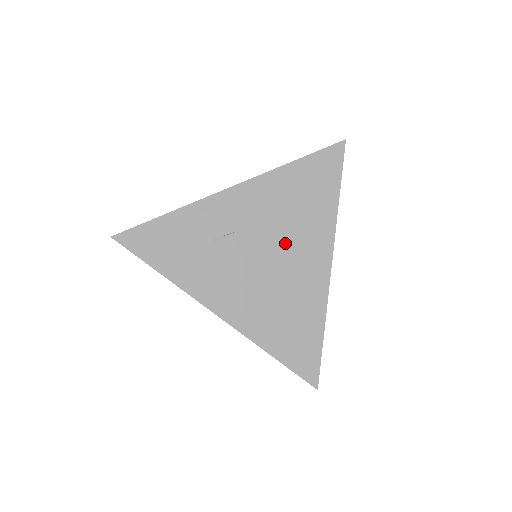
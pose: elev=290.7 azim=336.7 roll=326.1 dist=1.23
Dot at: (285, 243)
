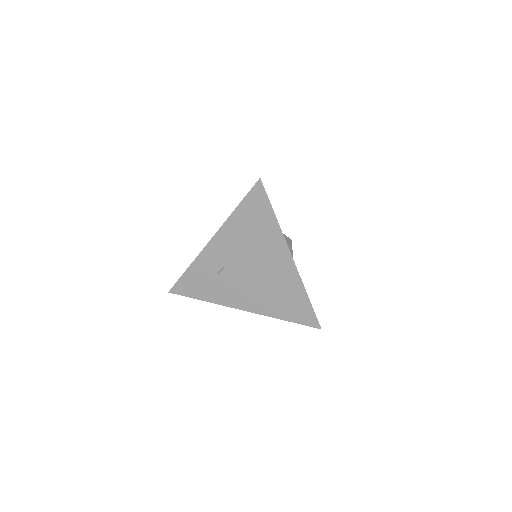
Dot at: (258, 258)
